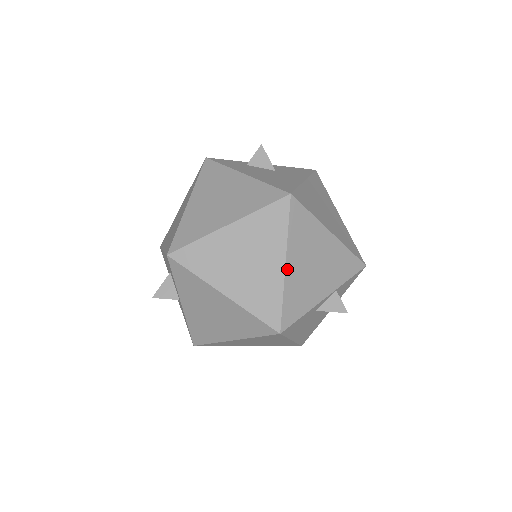
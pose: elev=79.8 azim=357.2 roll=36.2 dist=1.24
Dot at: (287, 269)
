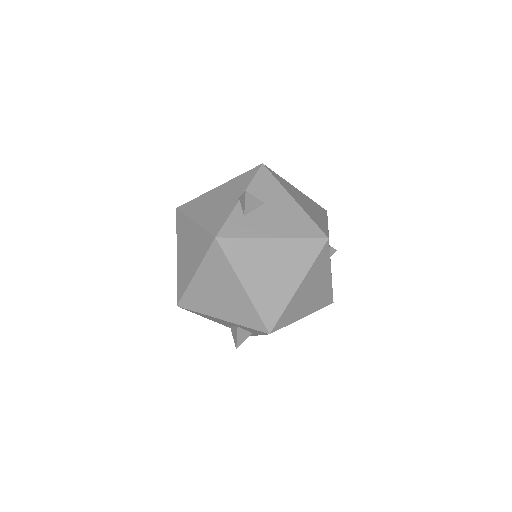
Dot at: (331, 274)
